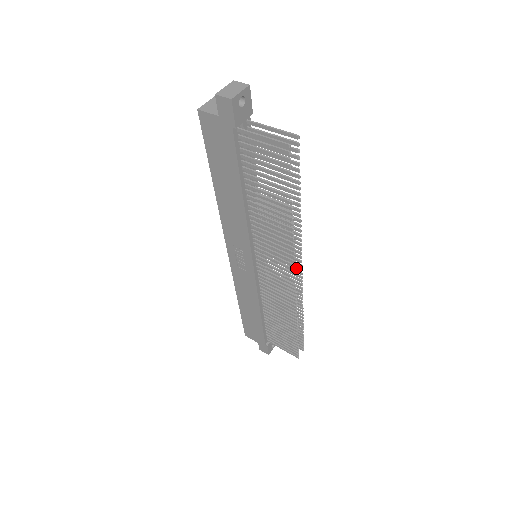
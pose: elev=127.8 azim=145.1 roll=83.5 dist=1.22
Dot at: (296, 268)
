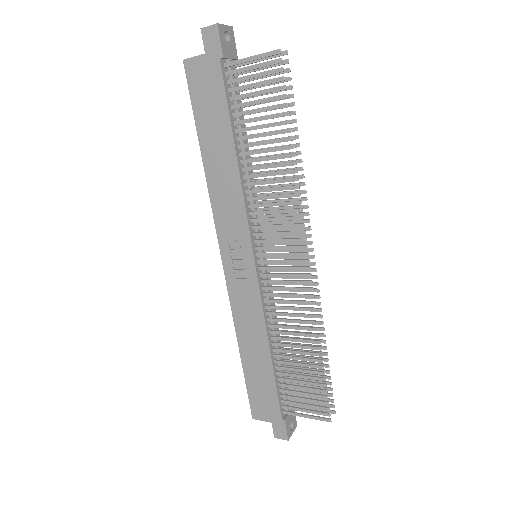
Dot at: (306, 250)
